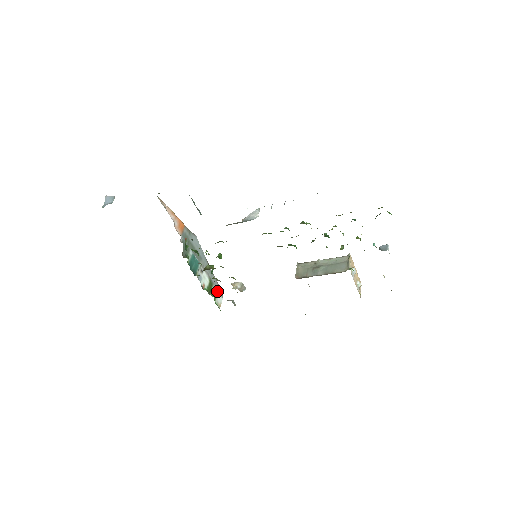
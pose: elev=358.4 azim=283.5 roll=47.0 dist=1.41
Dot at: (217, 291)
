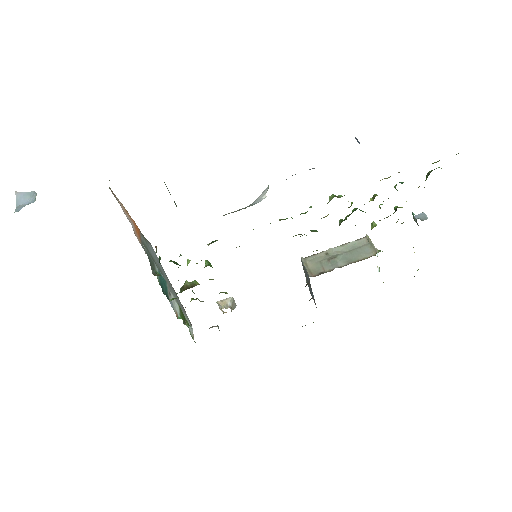
Dot at: (186, 319)
